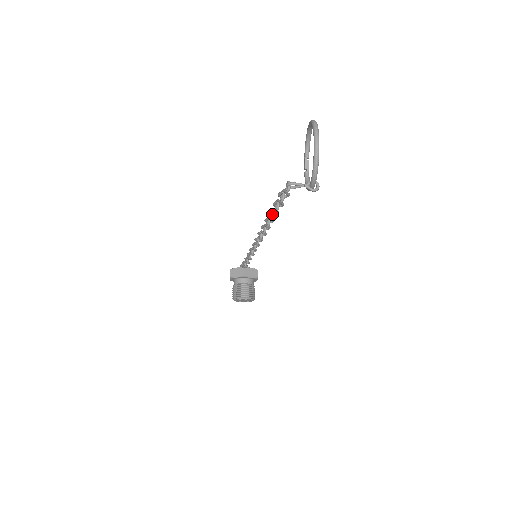
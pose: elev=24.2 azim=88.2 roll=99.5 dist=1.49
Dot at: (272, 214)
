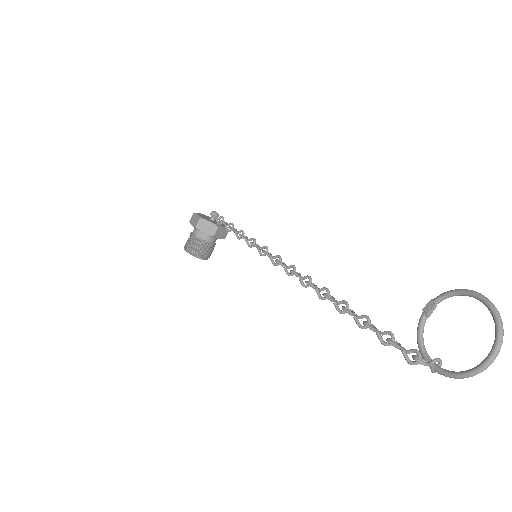
Dot at: (345, 310)
